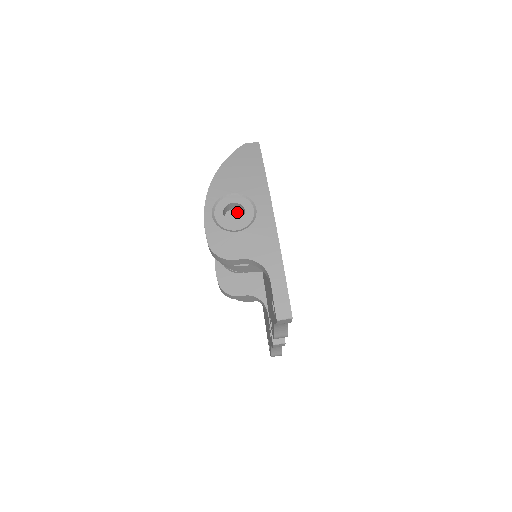
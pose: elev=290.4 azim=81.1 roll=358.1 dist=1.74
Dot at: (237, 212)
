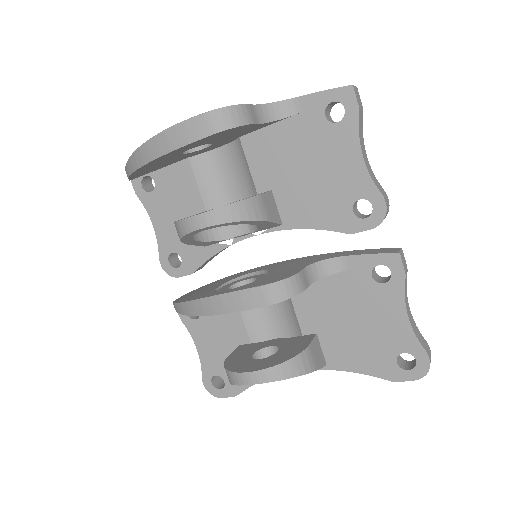
Dot at: occluded
